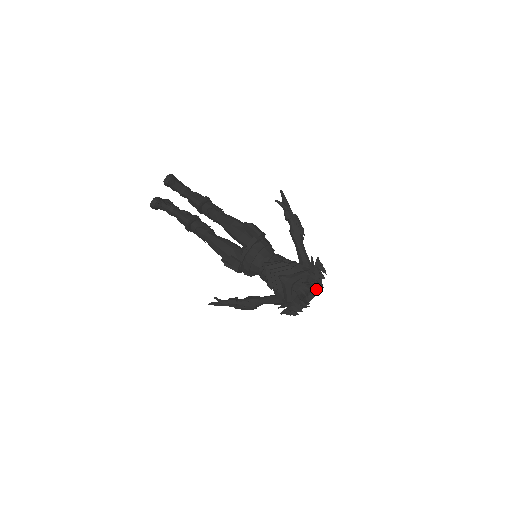
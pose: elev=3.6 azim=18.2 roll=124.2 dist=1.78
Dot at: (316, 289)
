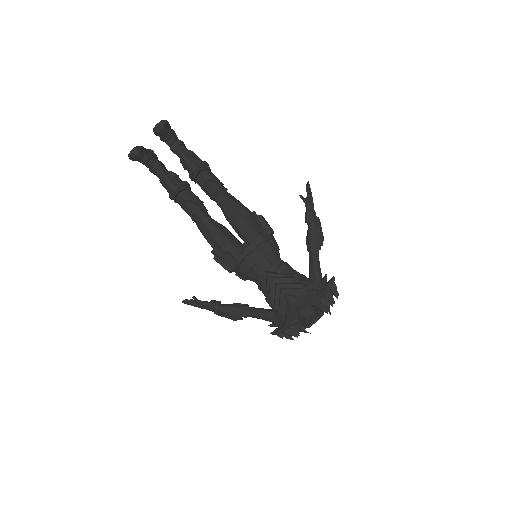
Dot at: (321, 314)
